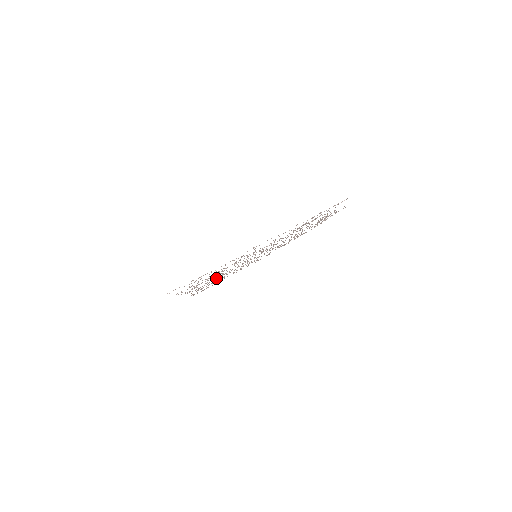
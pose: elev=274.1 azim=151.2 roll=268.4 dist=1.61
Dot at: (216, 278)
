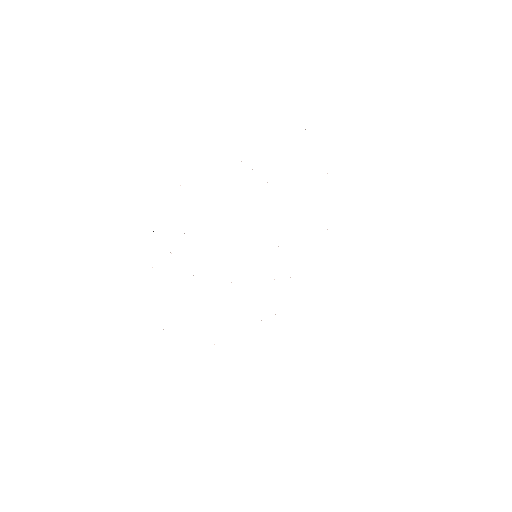
Dot at: occluded
